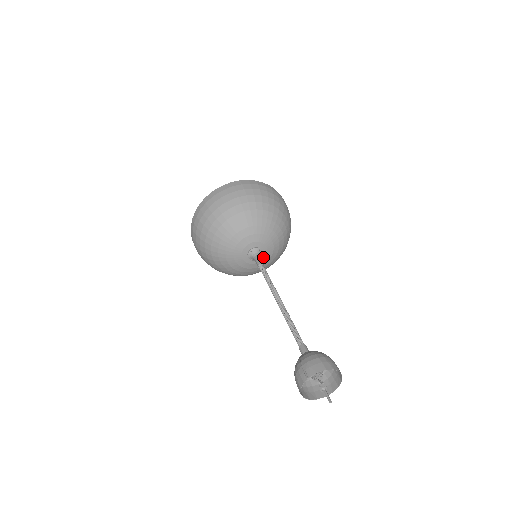
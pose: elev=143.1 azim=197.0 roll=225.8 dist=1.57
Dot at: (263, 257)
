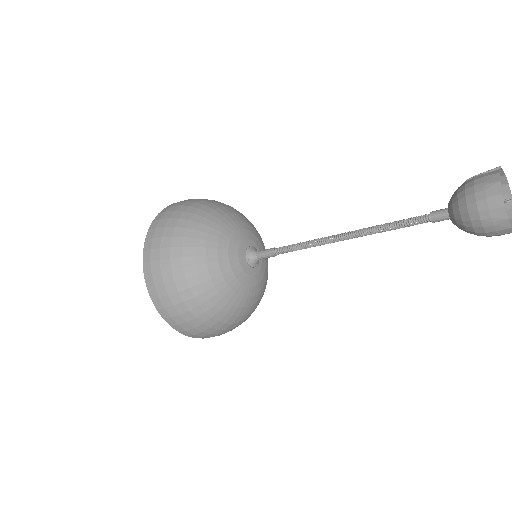
Dot at: (257, 271)
